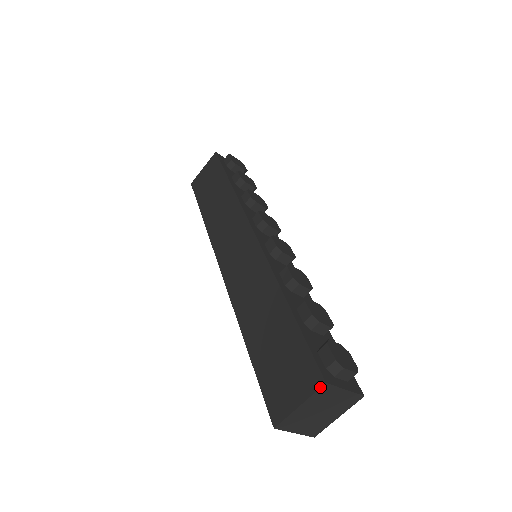
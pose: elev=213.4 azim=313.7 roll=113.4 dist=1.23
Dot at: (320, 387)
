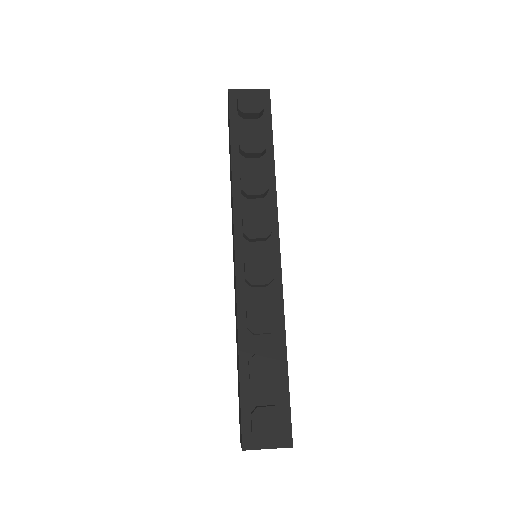
Dot at: occluded
